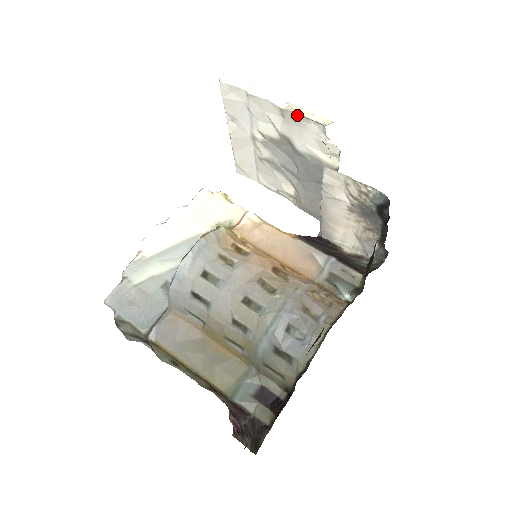
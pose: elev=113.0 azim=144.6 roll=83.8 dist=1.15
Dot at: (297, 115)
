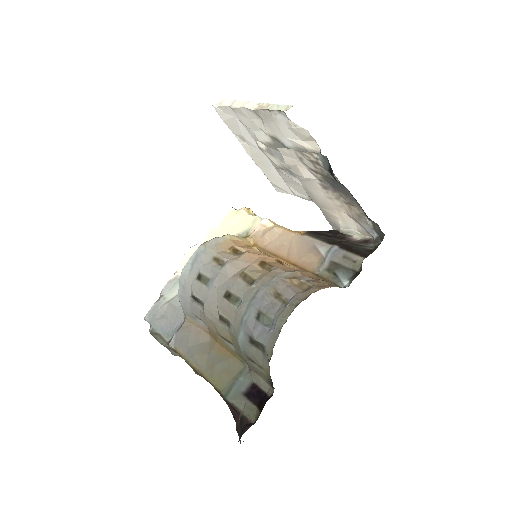
Dot at: (265, 111)
